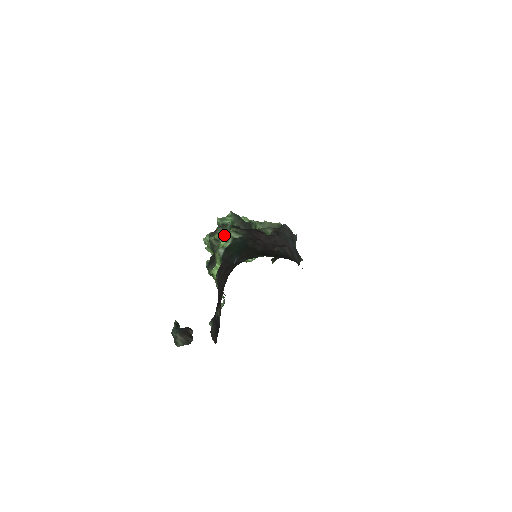
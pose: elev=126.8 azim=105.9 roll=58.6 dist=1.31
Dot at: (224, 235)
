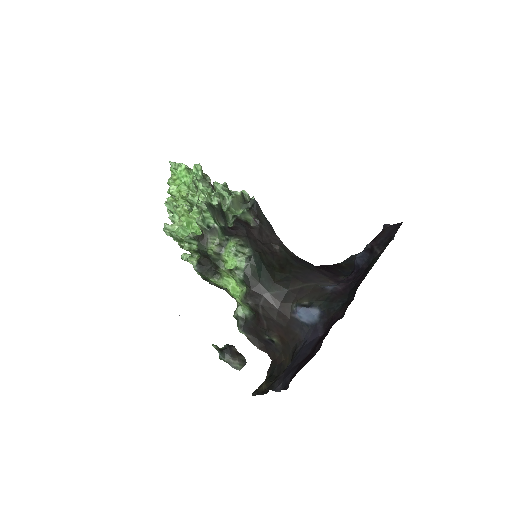
Dot at: (230, 251)
